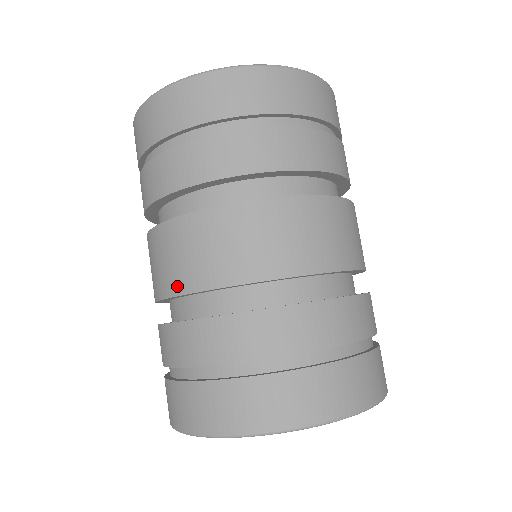
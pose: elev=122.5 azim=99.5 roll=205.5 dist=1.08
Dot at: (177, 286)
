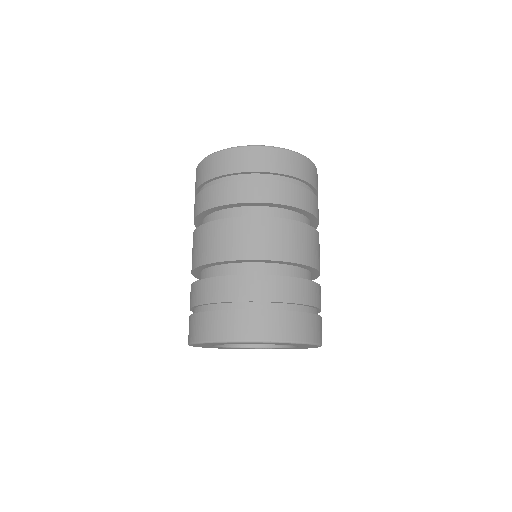
Dot at: (205, 259)
